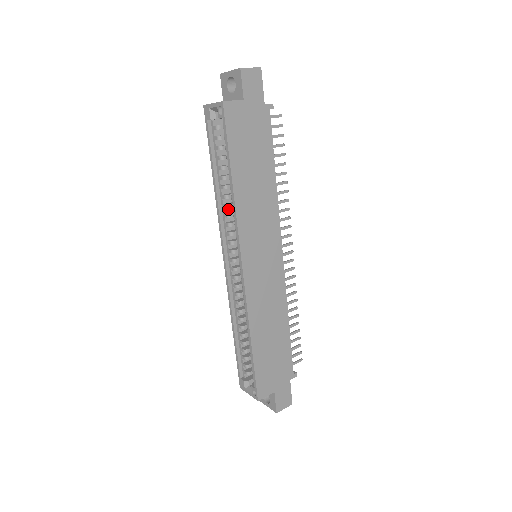
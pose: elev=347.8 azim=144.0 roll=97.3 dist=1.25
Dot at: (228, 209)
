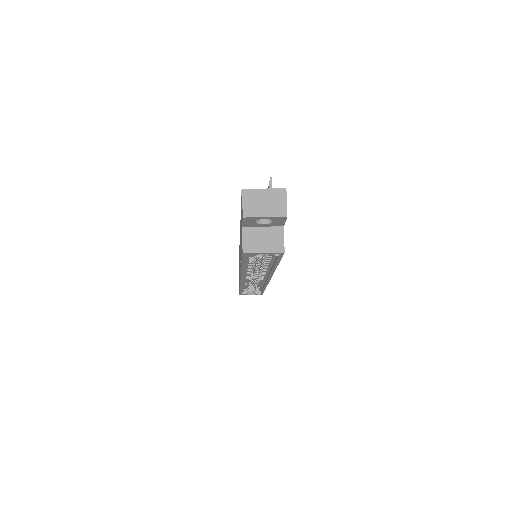
Dot at: occluded
